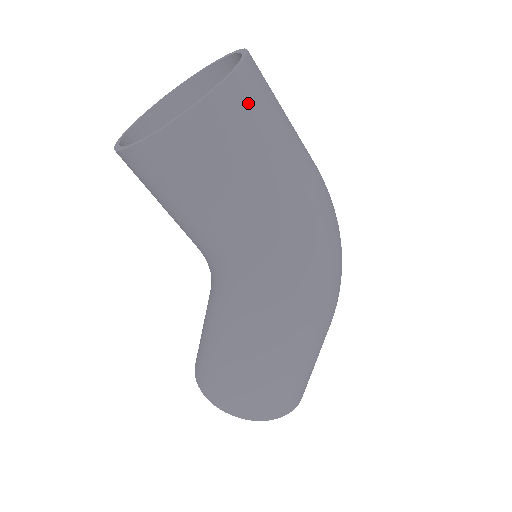
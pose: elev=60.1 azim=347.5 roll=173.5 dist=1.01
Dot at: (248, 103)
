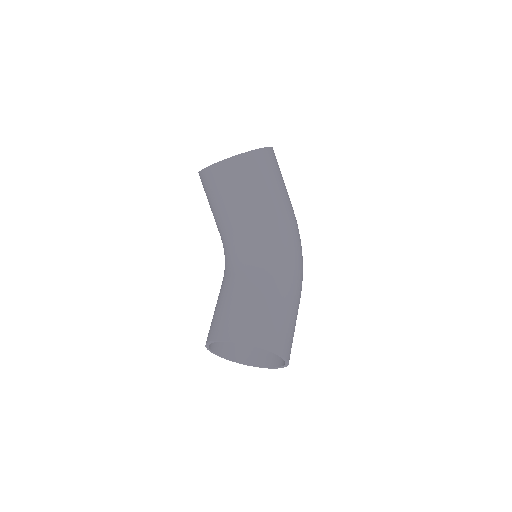
Dot at: occluded
